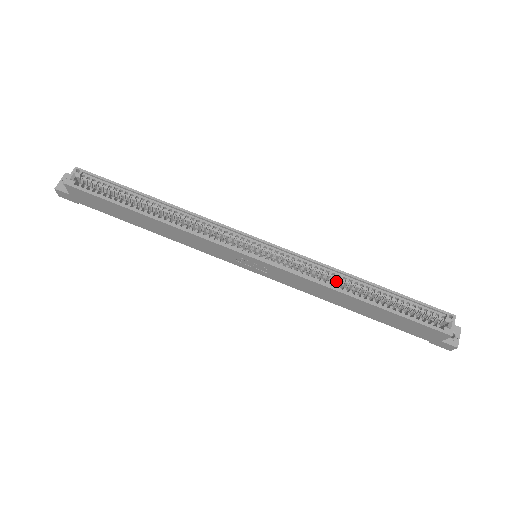
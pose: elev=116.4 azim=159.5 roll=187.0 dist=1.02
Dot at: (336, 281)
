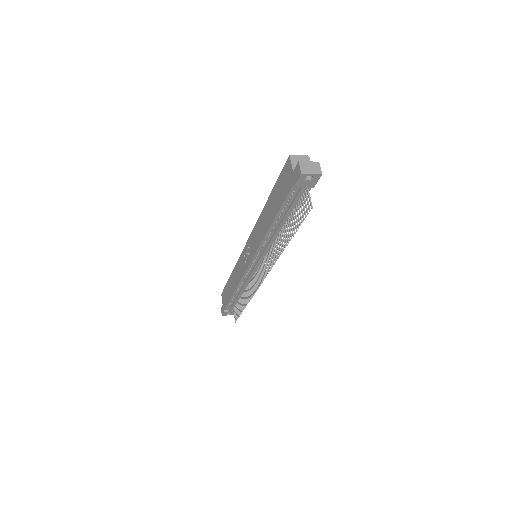
Dot at: occluded
